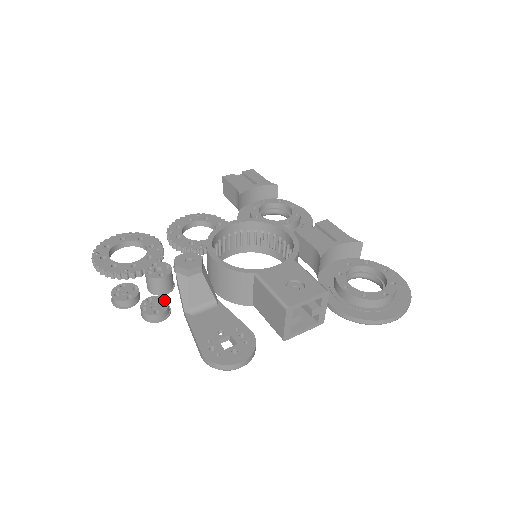
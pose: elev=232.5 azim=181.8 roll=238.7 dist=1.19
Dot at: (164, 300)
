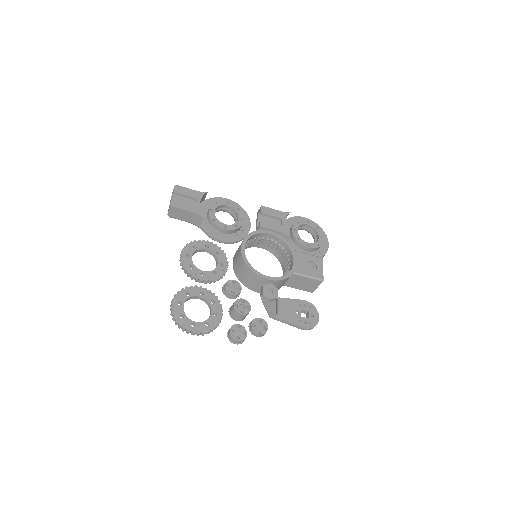
Dot at: (259, 319)
